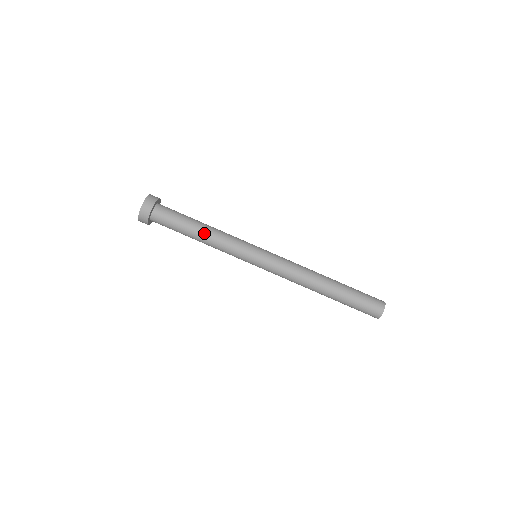
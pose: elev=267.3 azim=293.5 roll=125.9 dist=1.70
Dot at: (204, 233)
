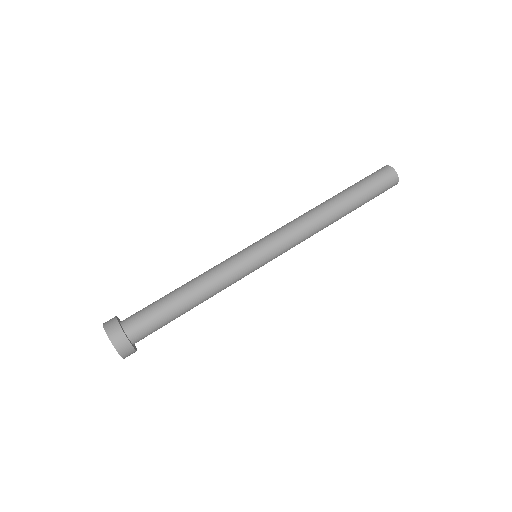
Dot at: (188, 283)
